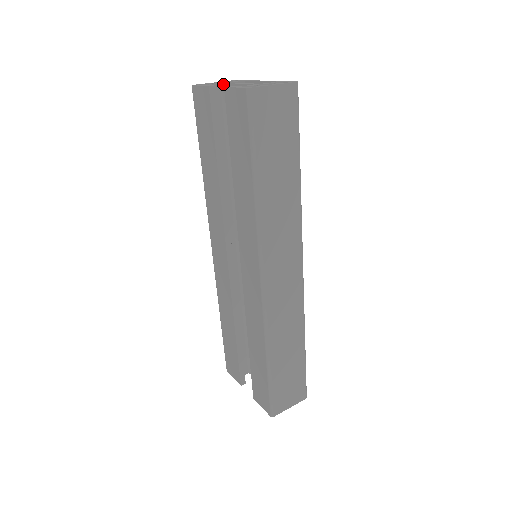
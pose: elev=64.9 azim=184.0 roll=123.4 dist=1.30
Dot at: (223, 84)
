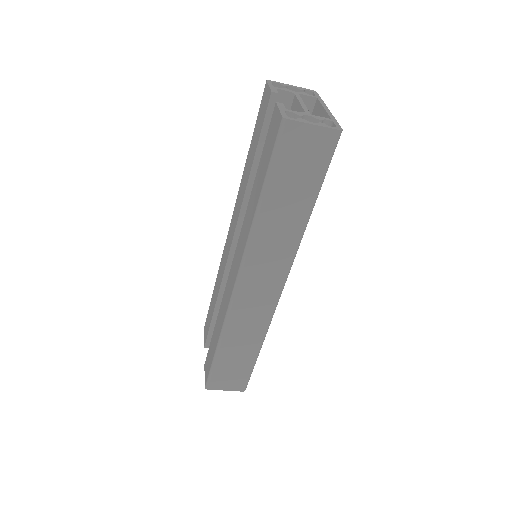
Dot at: (292, 93)
